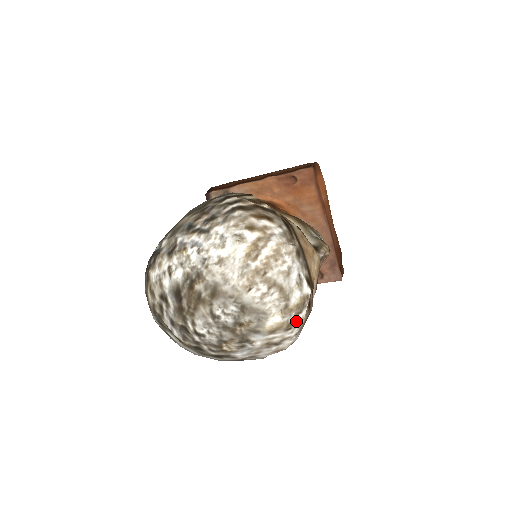
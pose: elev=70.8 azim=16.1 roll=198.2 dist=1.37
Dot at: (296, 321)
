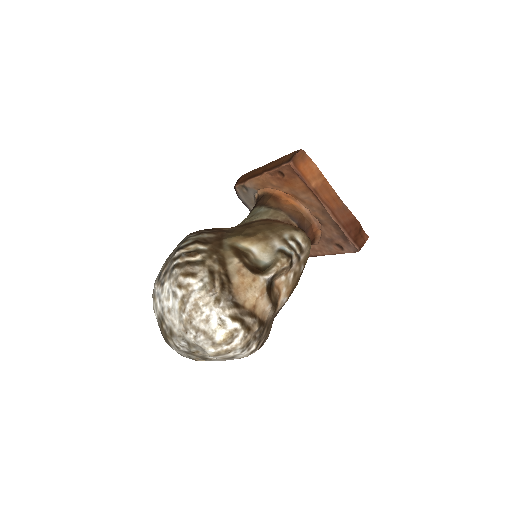
Dot at: (232, 347)
